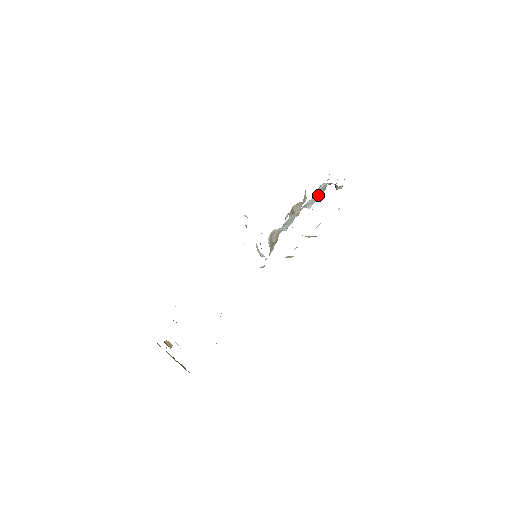
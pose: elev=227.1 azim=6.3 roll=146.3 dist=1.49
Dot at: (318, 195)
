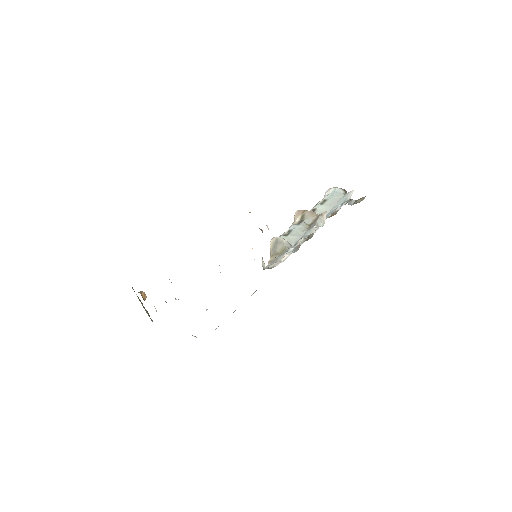
Dot at: (331, 205)
